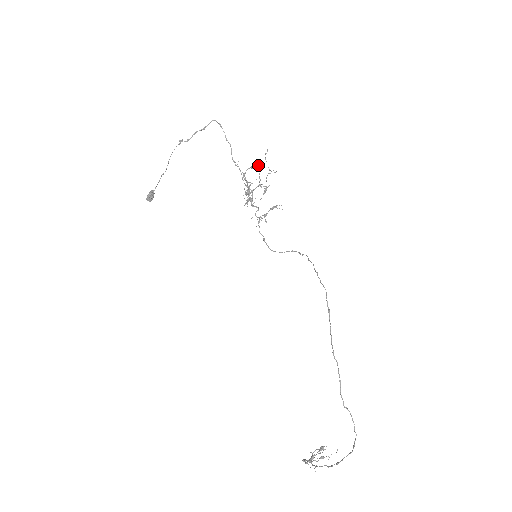
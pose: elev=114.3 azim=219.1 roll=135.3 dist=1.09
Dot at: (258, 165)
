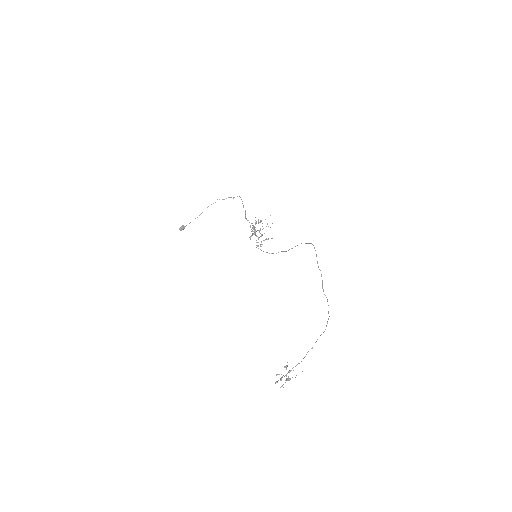
Dot at: occluded
